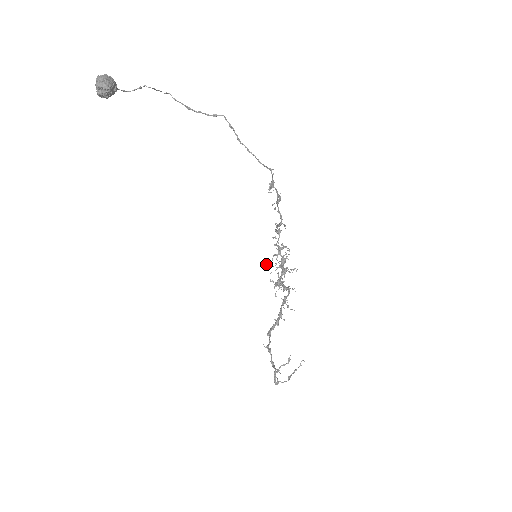
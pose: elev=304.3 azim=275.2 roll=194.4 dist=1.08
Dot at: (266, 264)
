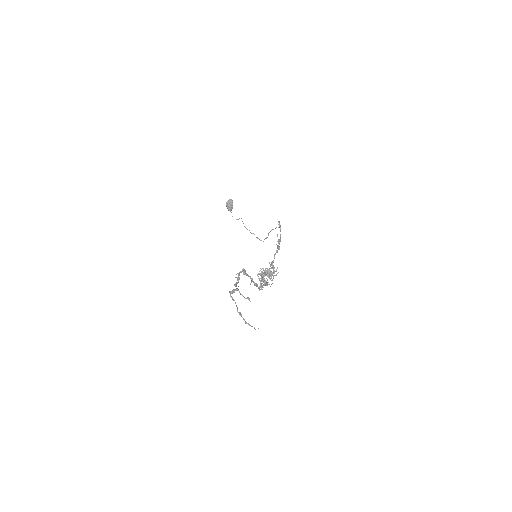
Dot at: (258, 274)
